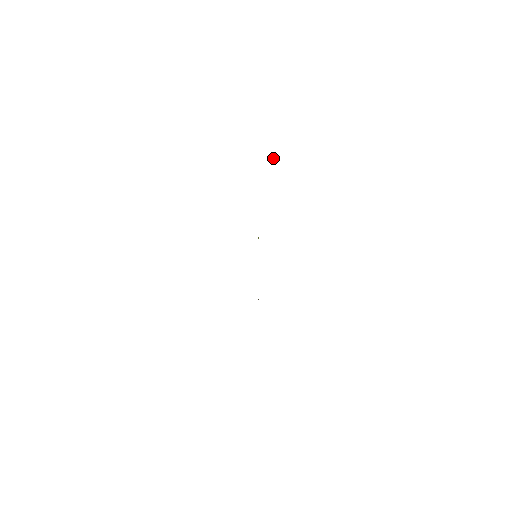
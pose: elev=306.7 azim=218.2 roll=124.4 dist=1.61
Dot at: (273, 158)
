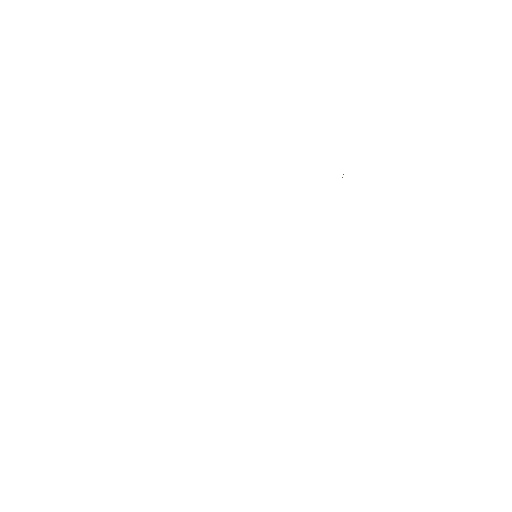
Dot at: occluded
